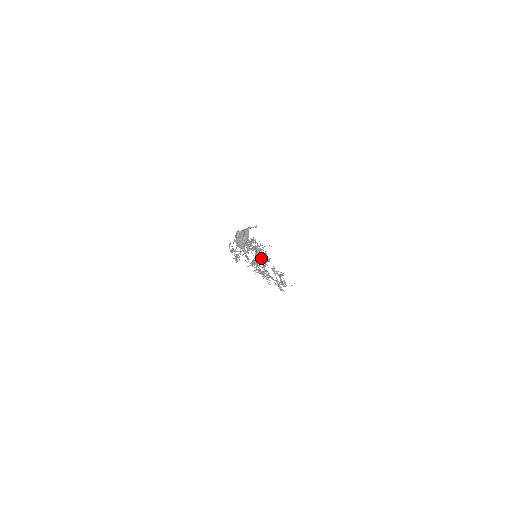
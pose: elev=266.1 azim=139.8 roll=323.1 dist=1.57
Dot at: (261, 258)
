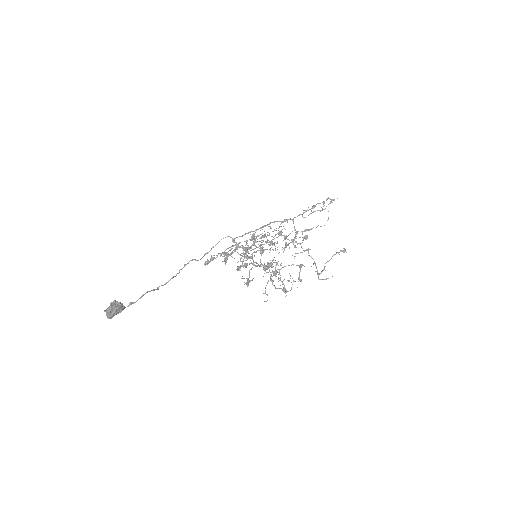
Dot at: (260, 260)
